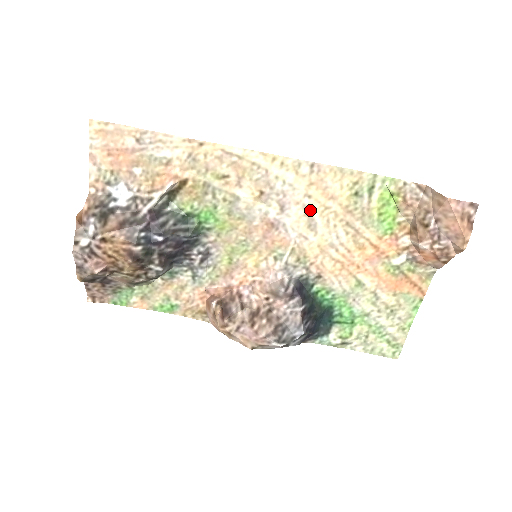
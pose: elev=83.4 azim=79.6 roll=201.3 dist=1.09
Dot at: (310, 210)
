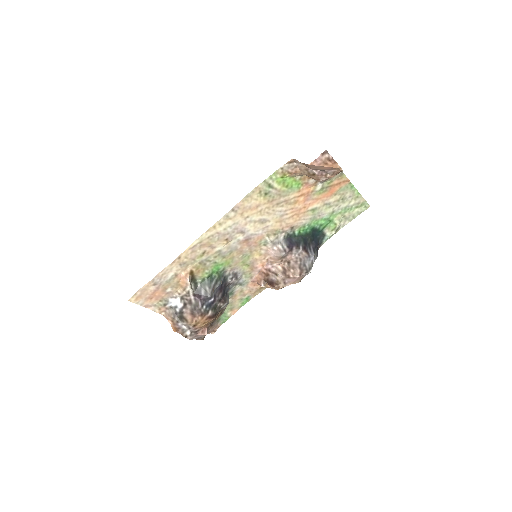
Dot at: (255, 219)
